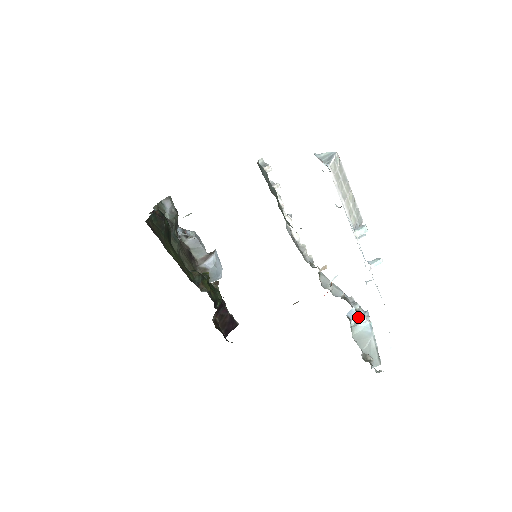
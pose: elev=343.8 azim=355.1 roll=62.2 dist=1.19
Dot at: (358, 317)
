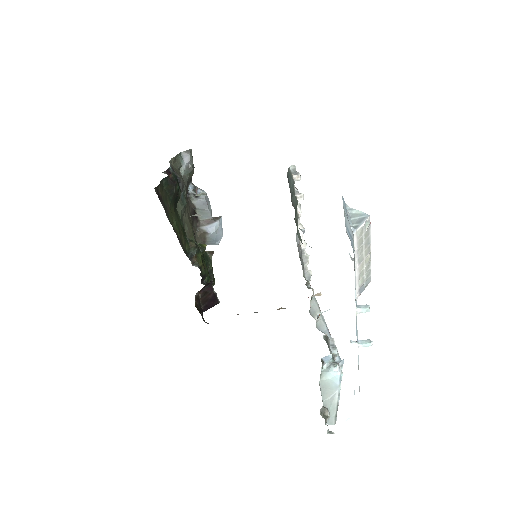
Dot at: (332, 364)
